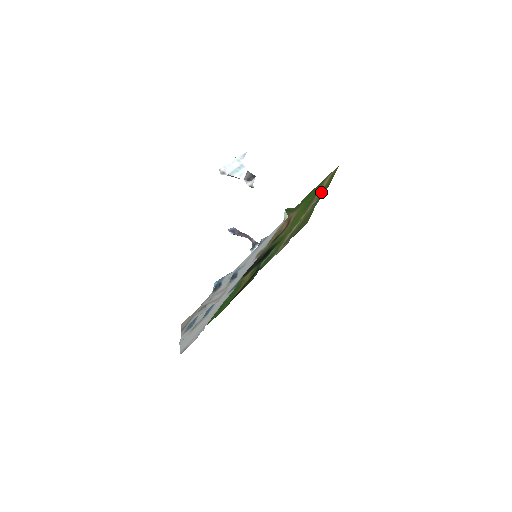
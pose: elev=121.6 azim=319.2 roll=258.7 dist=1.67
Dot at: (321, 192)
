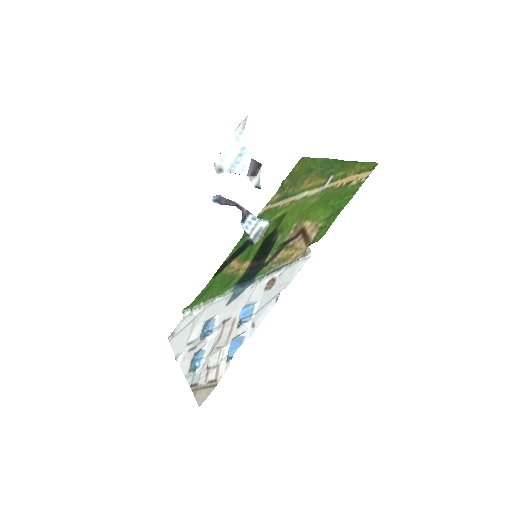
Dot at: (341, 174)
